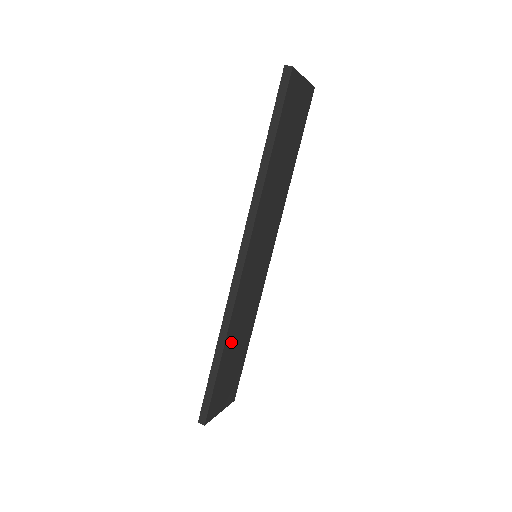
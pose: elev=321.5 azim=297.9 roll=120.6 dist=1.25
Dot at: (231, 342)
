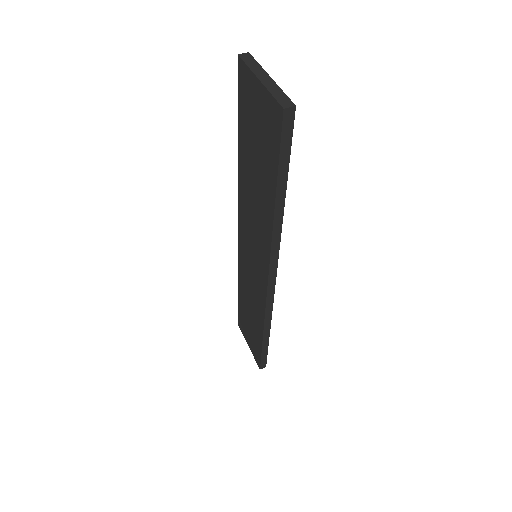
Dot at: occluded
